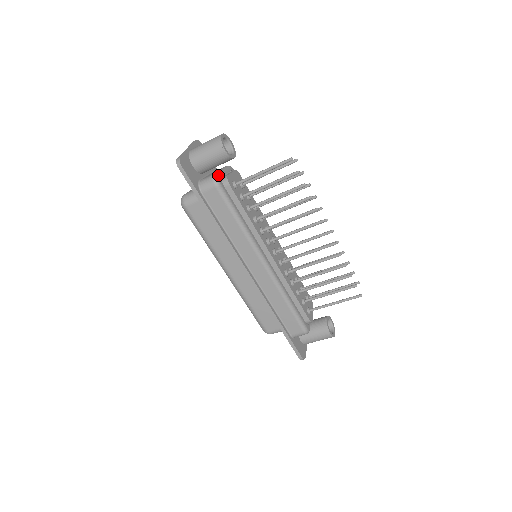
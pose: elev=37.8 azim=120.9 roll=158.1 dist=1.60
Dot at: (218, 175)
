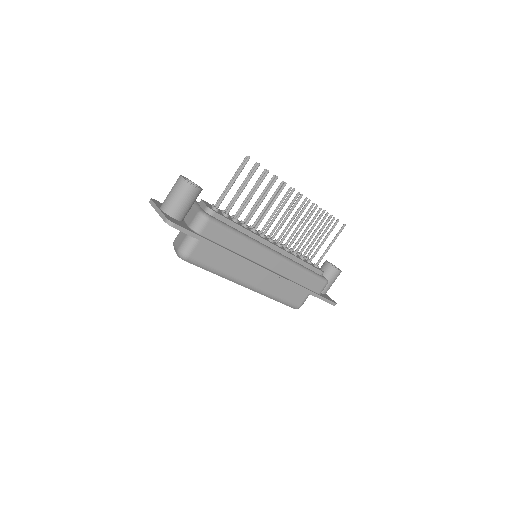
Dot at: (202, 211)
